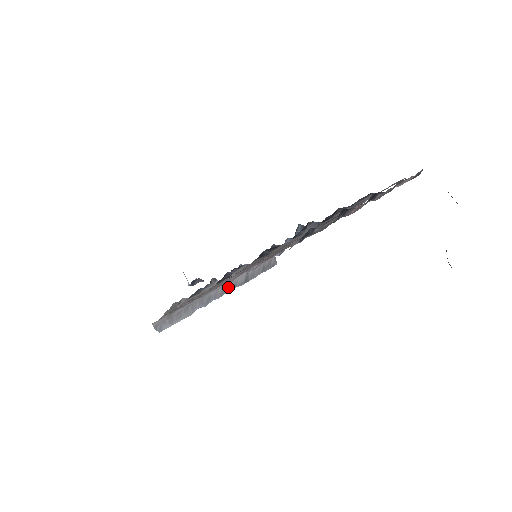
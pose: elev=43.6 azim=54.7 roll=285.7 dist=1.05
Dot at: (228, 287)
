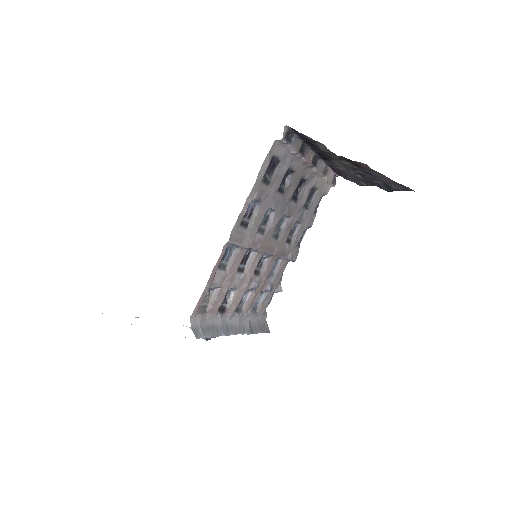
Dot at: (239, 327)
